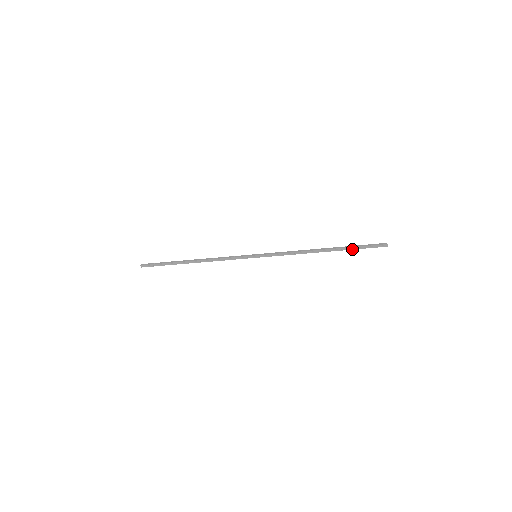
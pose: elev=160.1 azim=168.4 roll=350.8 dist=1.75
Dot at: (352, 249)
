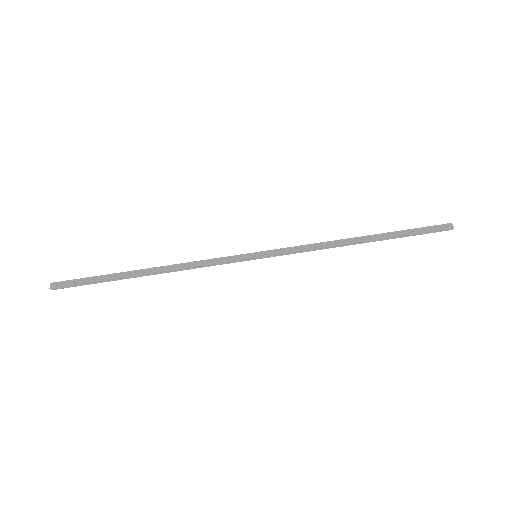
Dot at: occluded
